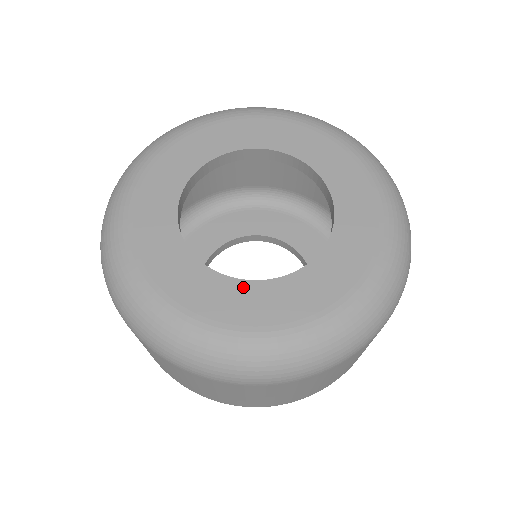
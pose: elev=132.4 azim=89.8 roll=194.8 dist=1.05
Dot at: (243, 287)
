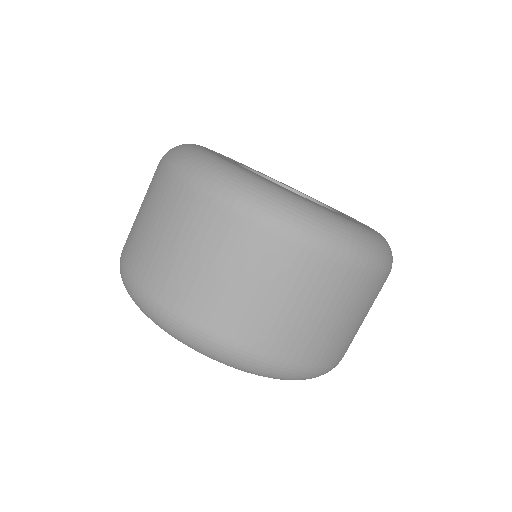
Dot at: occluded
